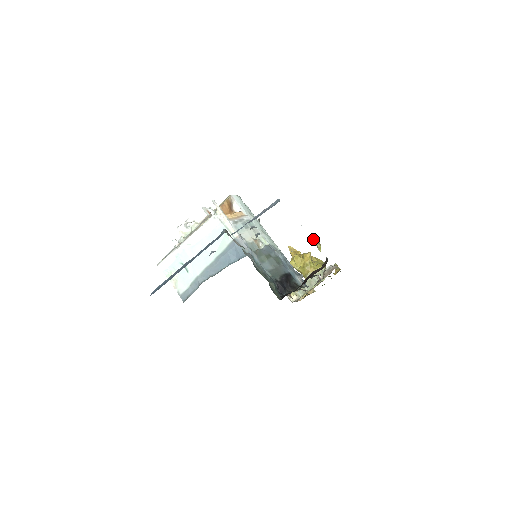
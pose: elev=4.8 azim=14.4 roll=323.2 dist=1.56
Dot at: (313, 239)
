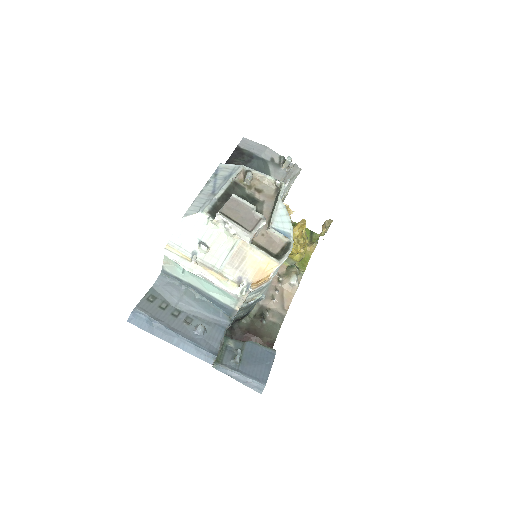
Dot at: (330, 221)
